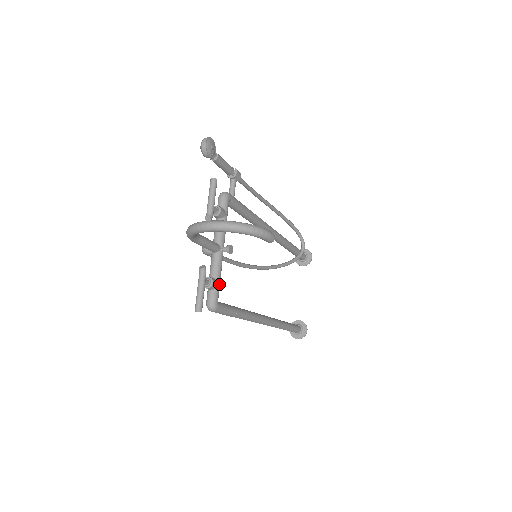
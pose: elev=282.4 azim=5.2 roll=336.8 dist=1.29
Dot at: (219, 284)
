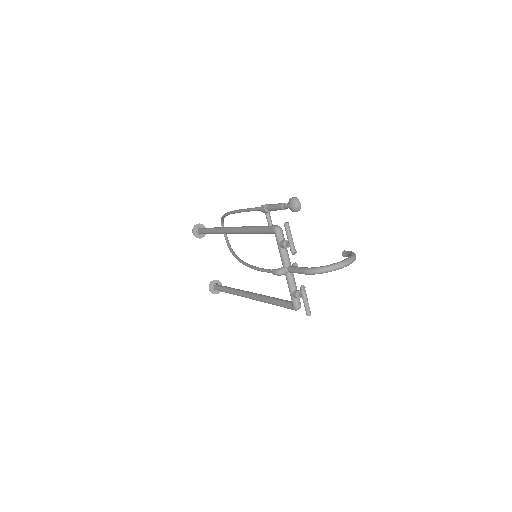
Dot at: occluded
